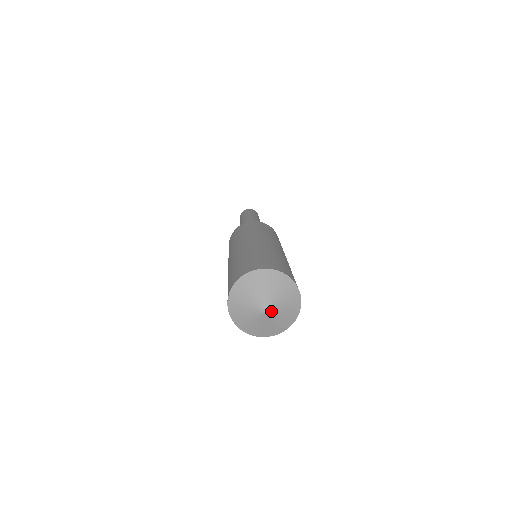
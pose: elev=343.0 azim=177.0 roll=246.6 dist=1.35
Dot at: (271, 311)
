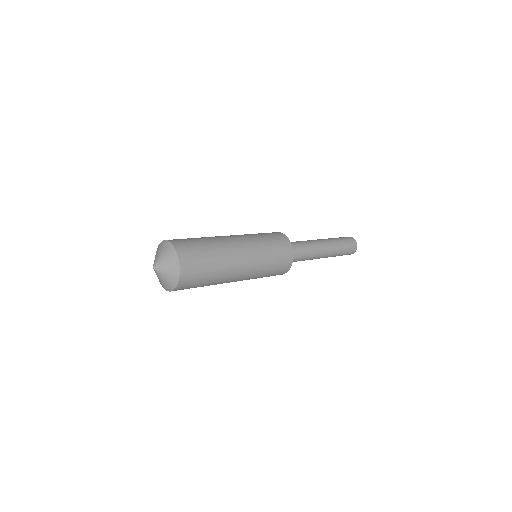
Dot at: (156, 269)
